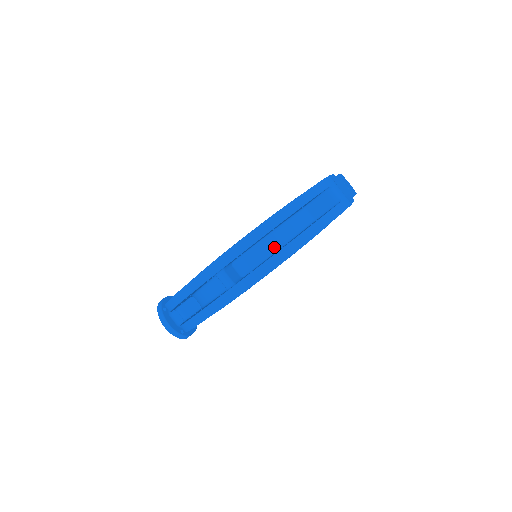
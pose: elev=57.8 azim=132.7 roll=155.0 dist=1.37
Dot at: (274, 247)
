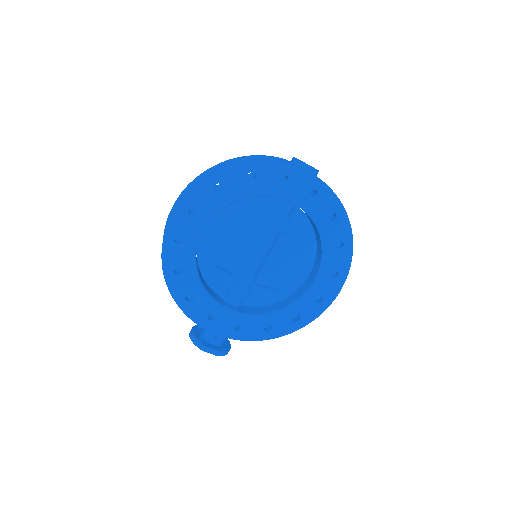
Dot at: occluded
